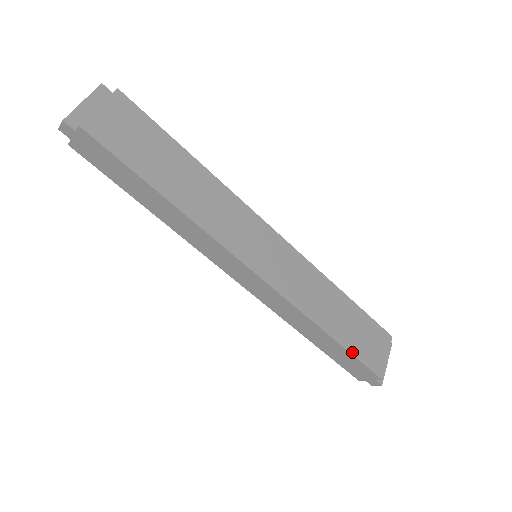
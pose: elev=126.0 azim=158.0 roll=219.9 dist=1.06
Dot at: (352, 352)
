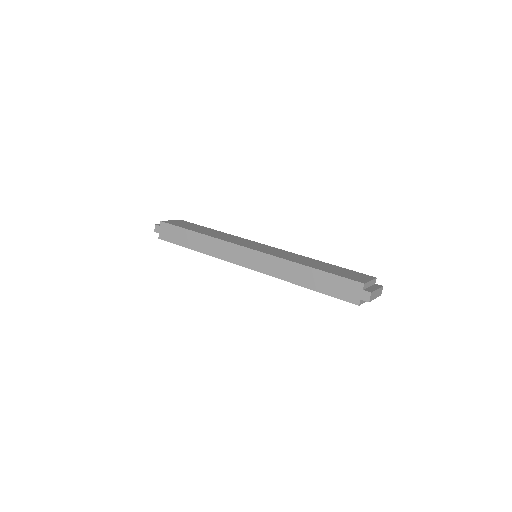
Dot at: (330, 273)
